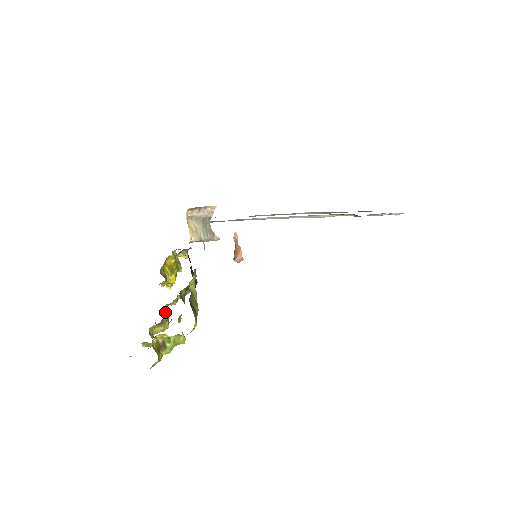
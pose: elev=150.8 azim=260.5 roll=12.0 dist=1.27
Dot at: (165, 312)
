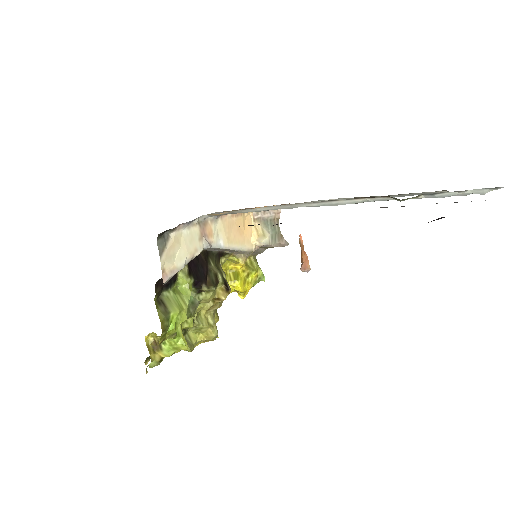
Dot at: (196, 316)
